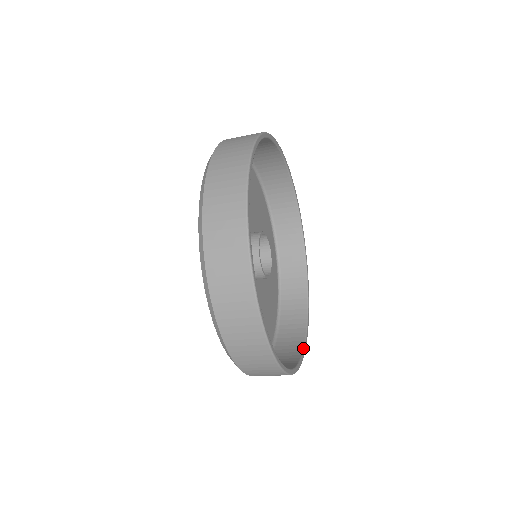
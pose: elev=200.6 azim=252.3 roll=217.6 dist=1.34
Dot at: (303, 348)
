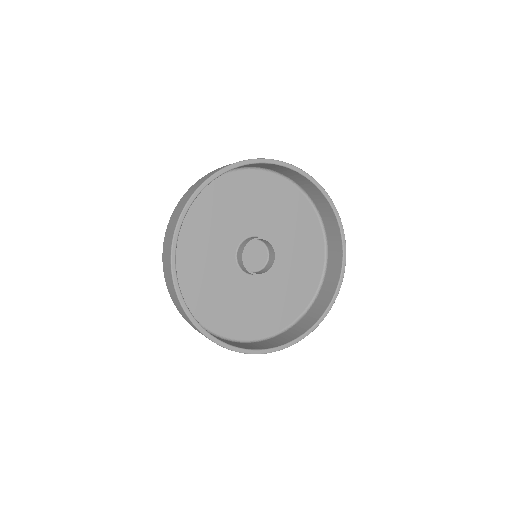
Dot at: (322, 315)
